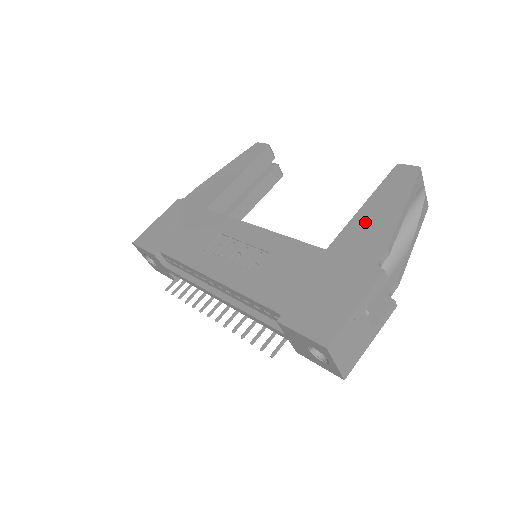
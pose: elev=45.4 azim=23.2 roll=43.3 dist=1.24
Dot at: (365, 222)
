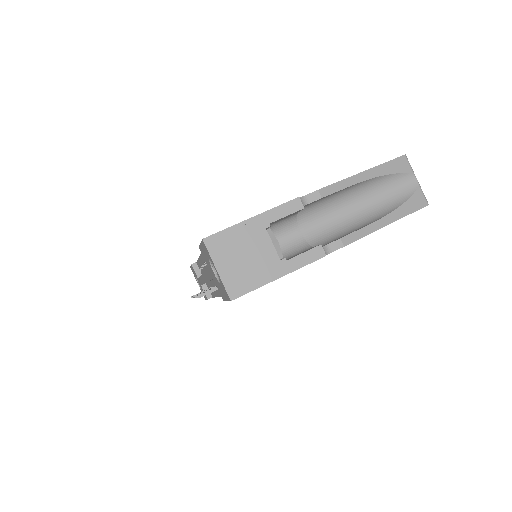
Dot at: occluded
